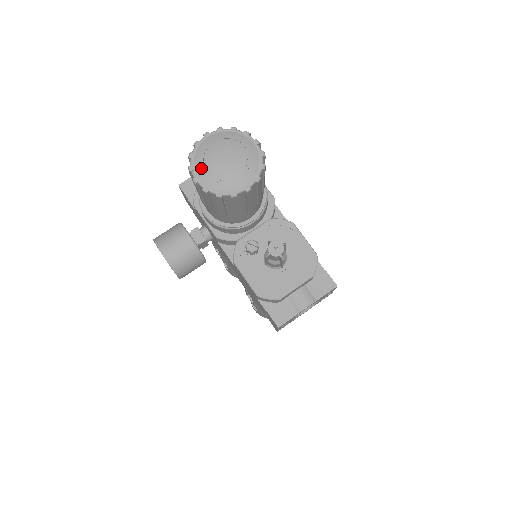
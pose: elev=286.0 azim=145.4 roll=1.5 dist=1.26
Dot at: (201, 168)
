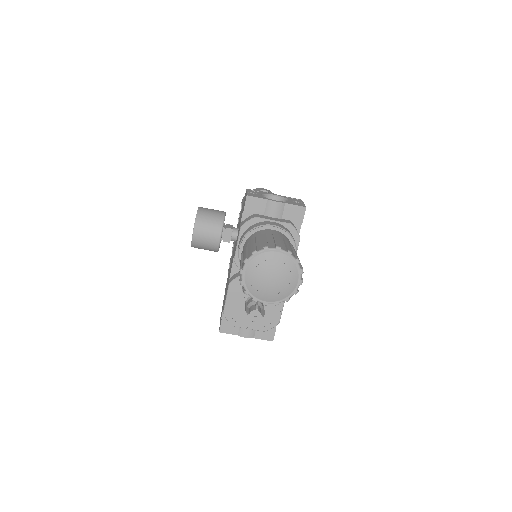
Dot at: (252, 269)
